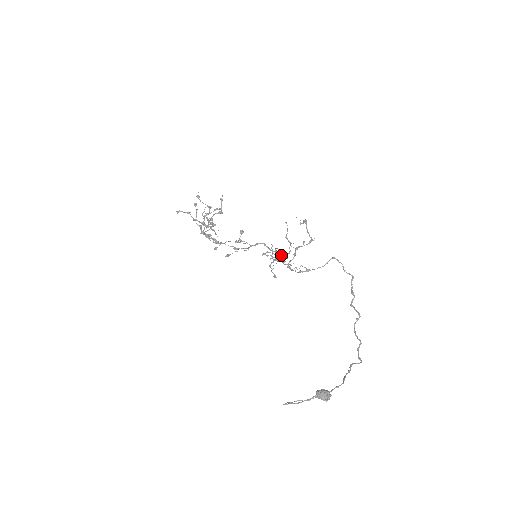
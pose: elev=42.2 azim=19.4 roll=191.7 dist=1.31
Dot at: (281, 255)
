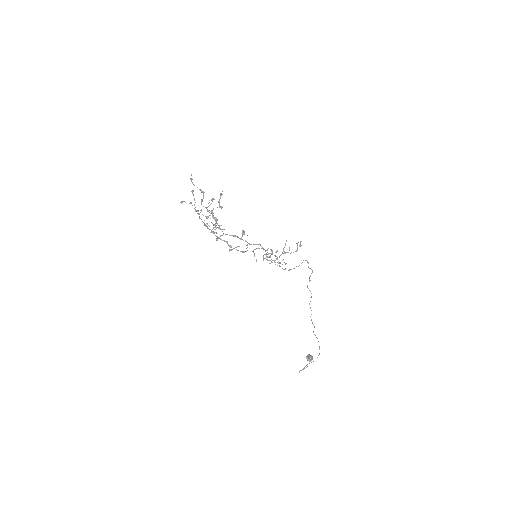
Dot at: (271, 254)
